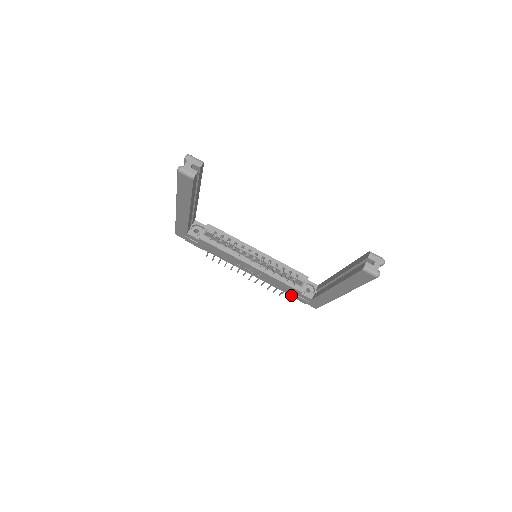
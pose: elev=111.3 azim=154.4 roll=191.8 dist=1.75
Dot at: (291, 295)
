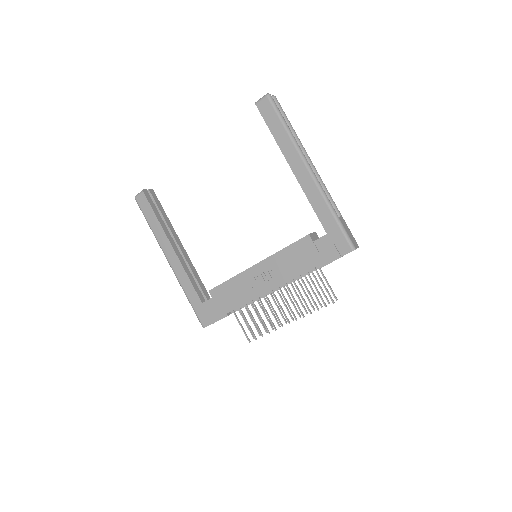
Dot at: (319, 263)
